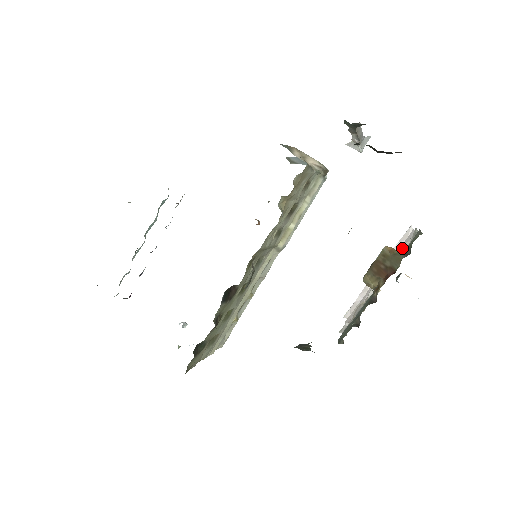
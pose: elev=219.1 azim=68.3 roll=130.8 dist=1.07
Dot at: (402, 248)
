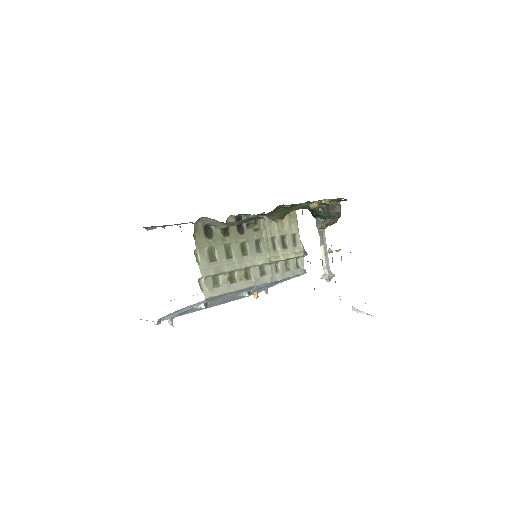
Dot at: occluded
